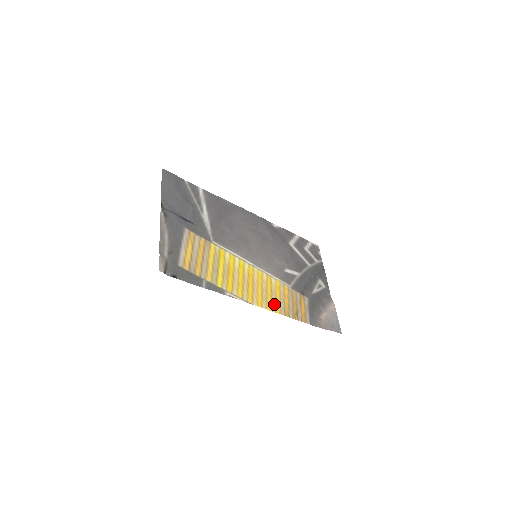
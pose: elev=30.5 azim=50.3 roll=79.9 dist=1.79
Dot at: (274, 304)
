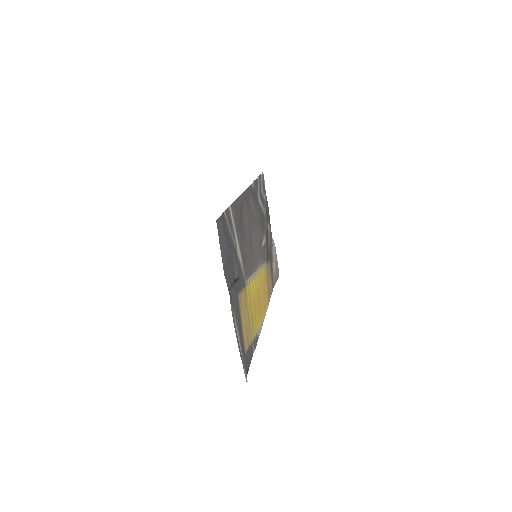
Dot at: (266, 301)
